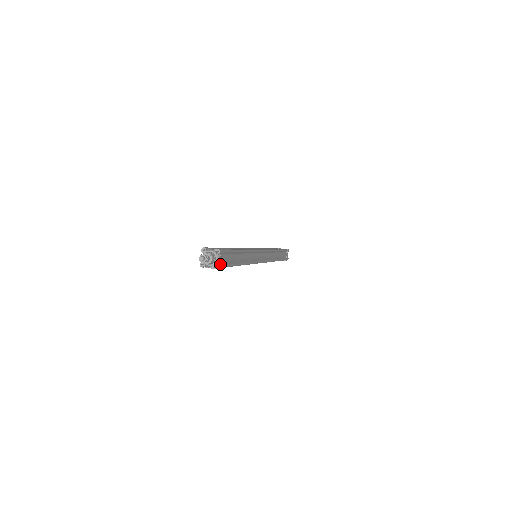
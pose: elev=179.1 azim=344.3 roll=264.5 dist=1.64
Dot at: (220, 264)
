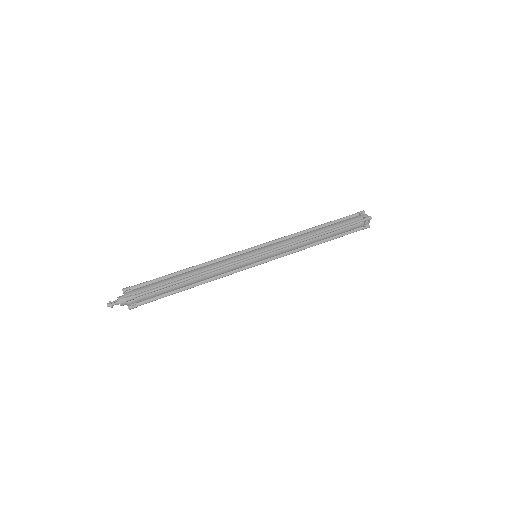
Dot at: (133, 306)
